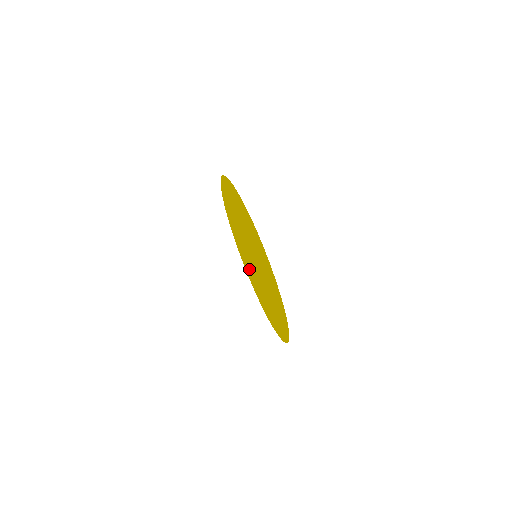
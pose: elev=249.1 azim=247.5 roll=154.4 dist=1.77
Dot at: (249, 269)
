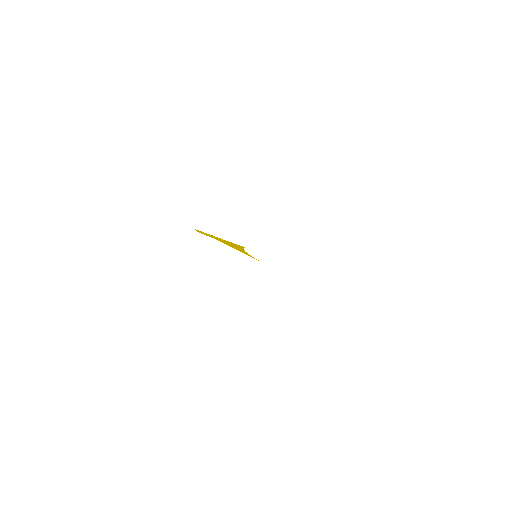
Dot at: occluded
